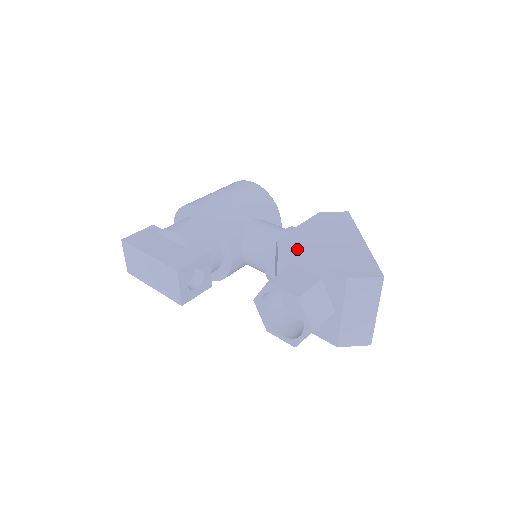
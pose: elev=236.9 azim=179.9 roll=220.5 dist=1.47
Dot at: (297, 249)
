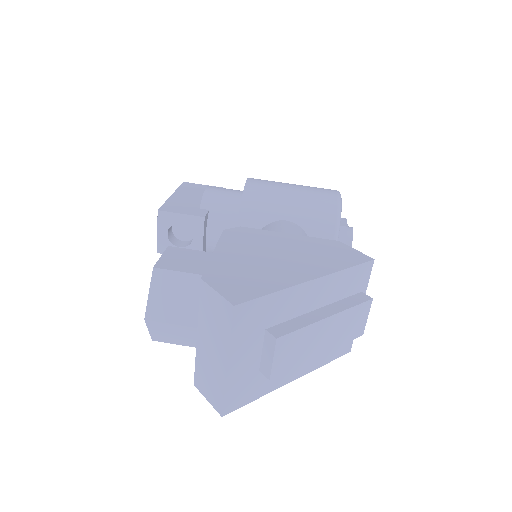
Dot at: (234, 239)
